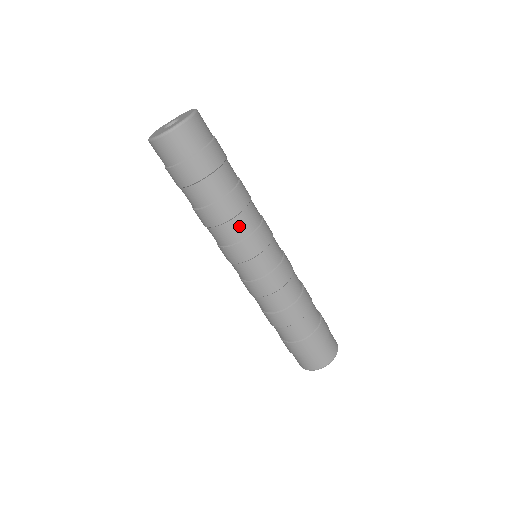
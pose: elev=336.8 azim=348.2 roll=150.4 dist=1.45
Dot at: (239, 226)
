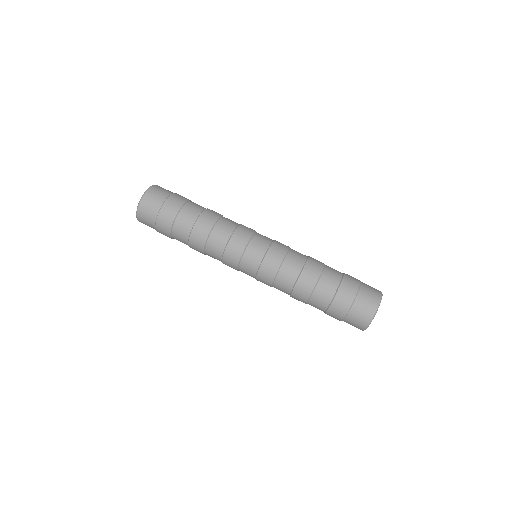
Dot at: (212, 253)
